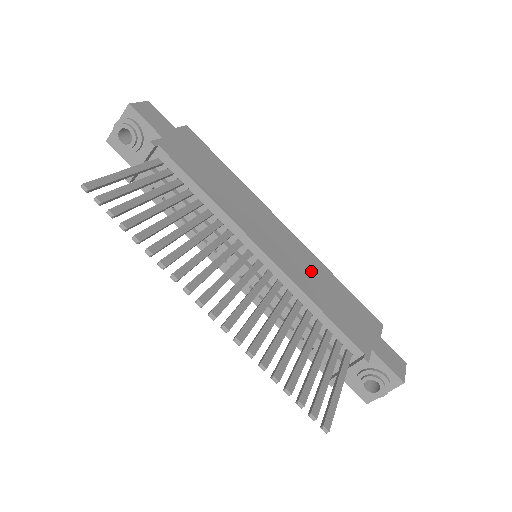
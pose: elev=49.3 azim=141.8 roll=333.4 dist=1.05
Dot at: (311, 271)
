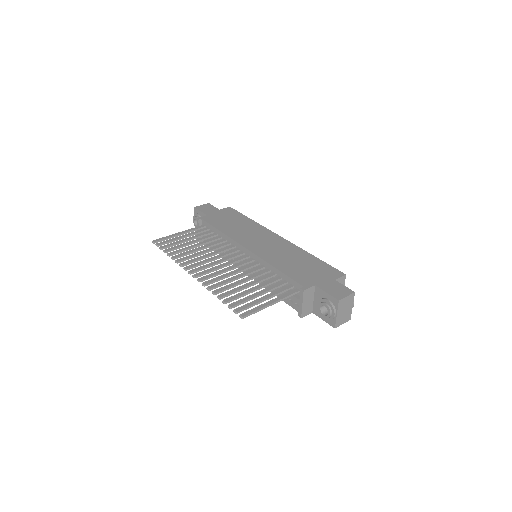
Dot at: (286, 253)
